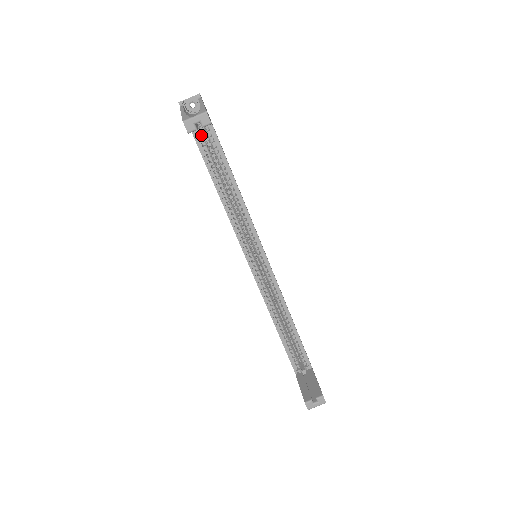
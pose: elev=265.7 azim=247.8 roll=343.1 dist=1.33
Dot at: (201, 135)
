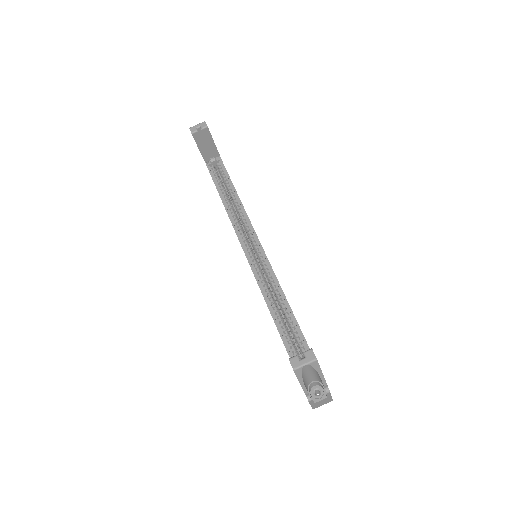
Dot at: (214, 170)
